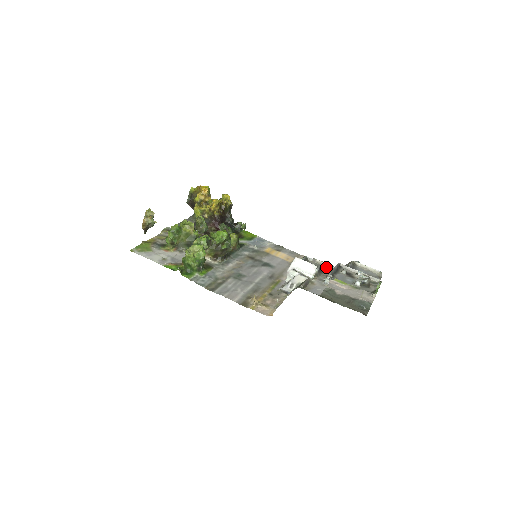
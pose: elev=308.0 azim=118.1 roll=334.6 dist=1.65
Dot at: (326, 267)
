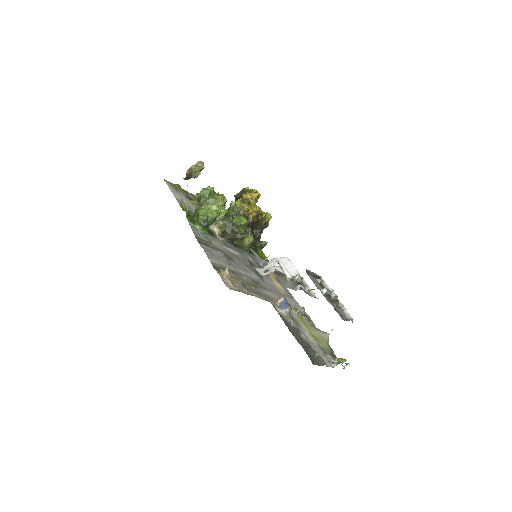
Dot at: occluded
